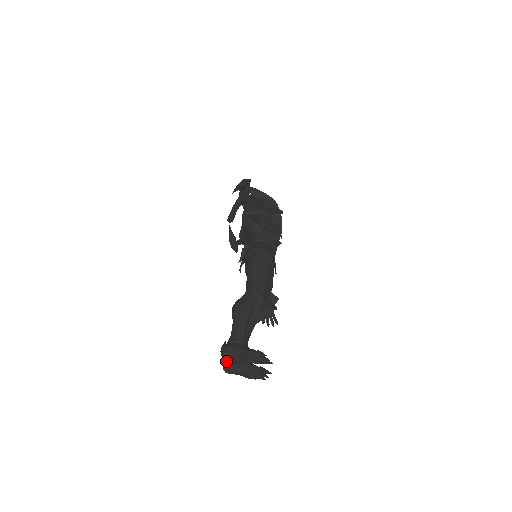
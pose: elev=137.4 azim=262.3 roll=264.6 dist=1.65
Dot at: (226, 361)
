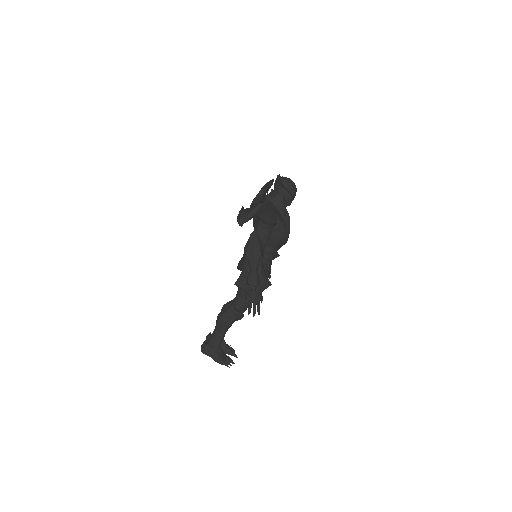
Dot at: occluded
